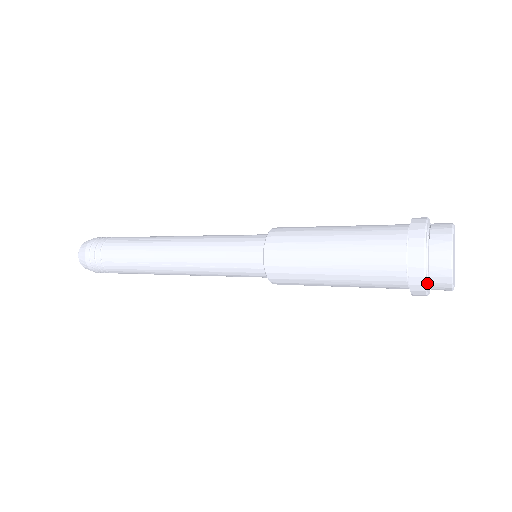
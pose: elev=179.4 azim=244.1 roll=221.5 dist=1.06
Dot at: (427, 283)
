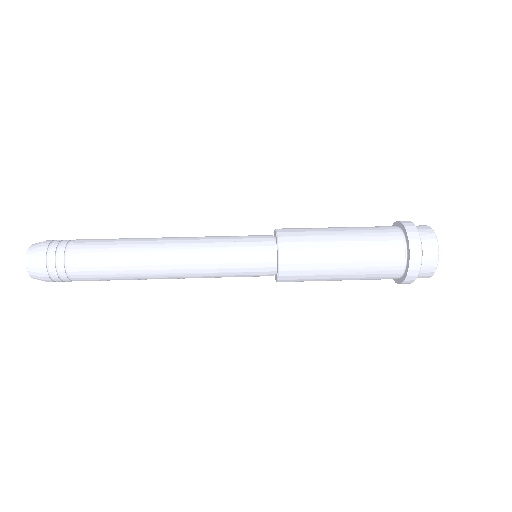
Dot at: occluded
